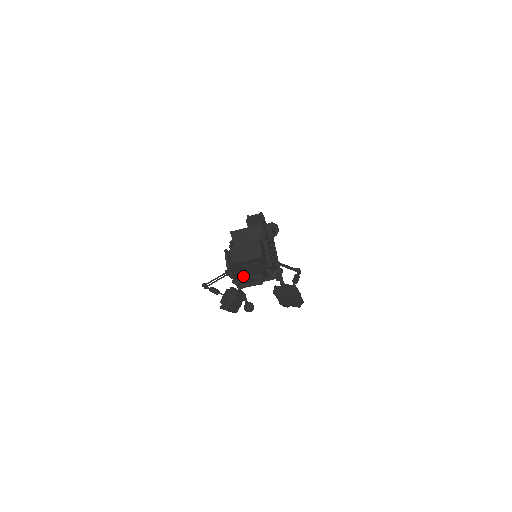
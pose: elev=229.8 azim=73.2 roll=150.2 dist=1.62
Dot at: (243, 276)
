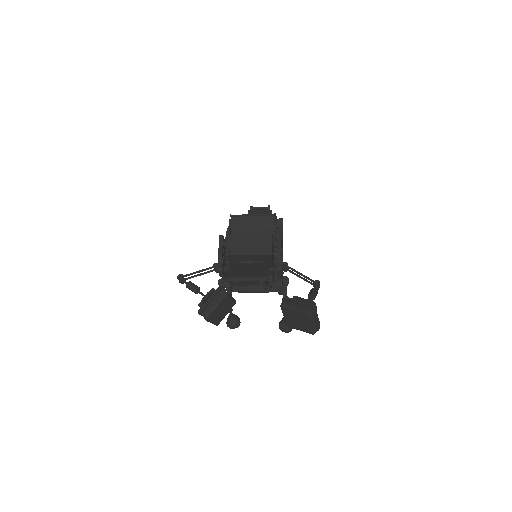
Dot at: (240, 274)
